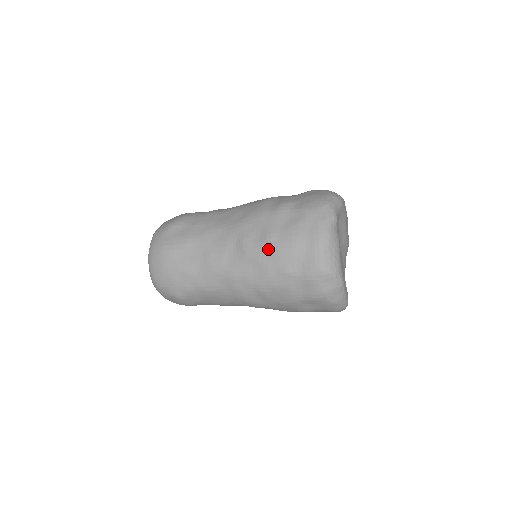
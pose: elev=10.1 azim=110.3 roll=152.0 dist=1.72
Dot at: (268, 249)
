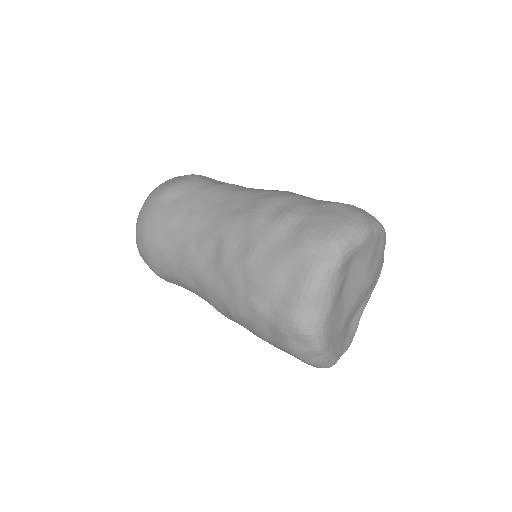
Dot at: (244, 271)
